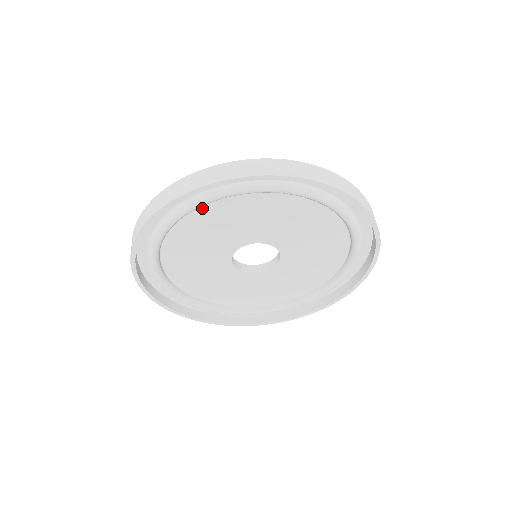
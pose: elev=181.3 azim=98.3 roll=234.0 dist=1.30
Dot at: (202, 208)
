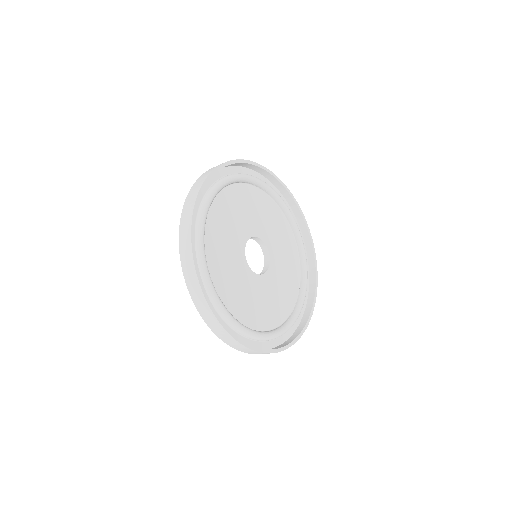
Dot at: (227, 191)
